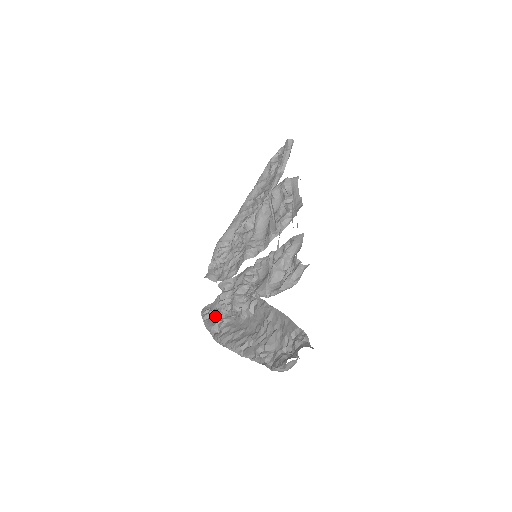
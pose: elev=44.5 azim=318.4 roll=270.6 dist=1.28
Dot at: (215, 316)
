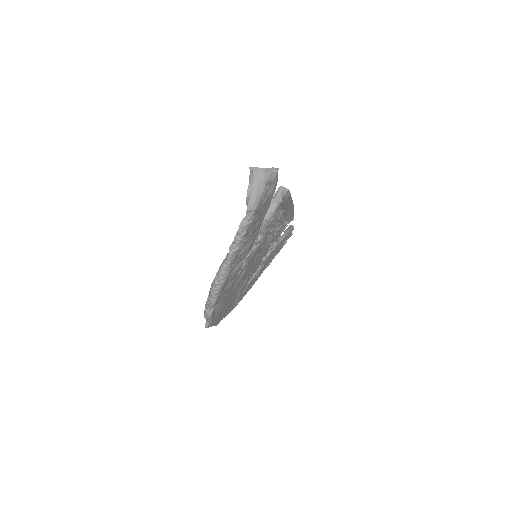
Dot at: (216, 304)
